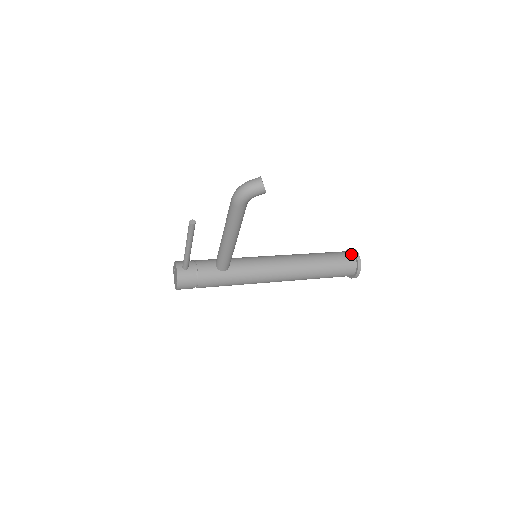
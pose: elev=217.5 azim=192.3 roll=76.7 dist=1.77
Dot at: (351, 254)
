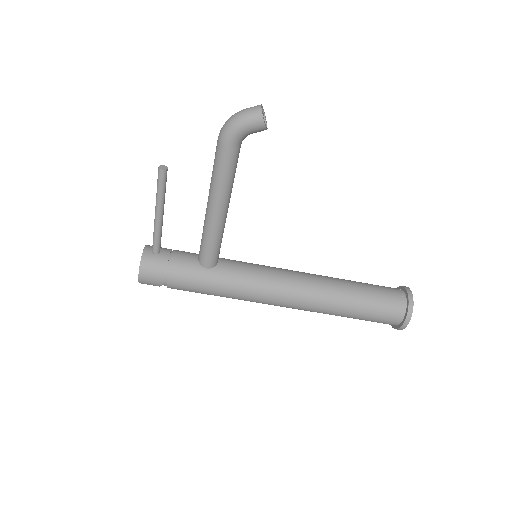
Dot at: (400, 291)
